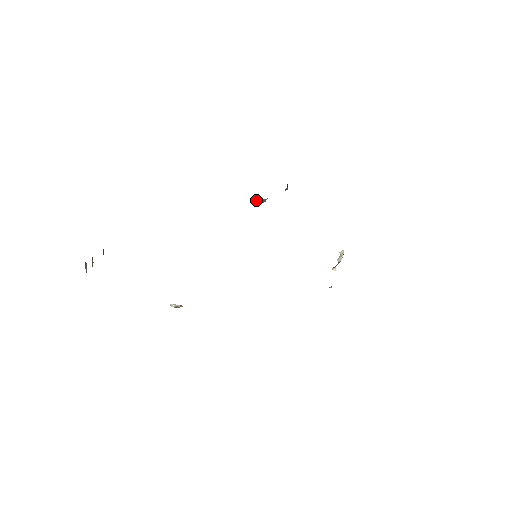
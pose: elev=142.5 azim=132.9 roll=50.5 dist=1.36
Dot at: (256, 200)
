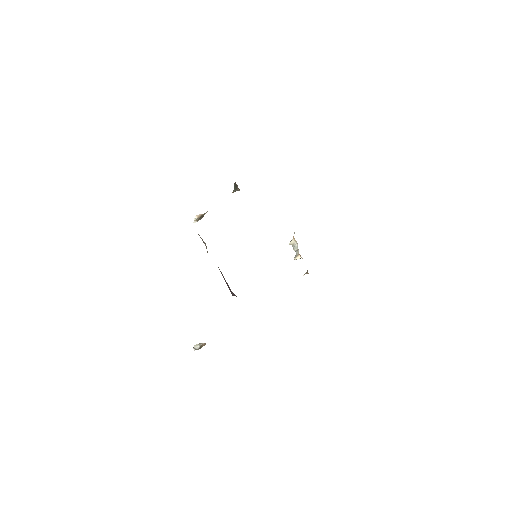
Dot at: (196, 217)
